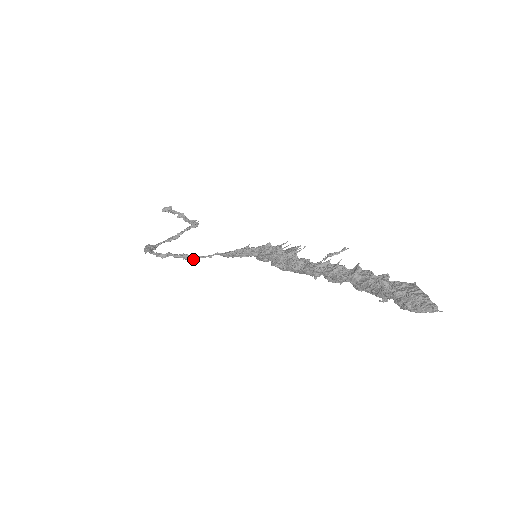
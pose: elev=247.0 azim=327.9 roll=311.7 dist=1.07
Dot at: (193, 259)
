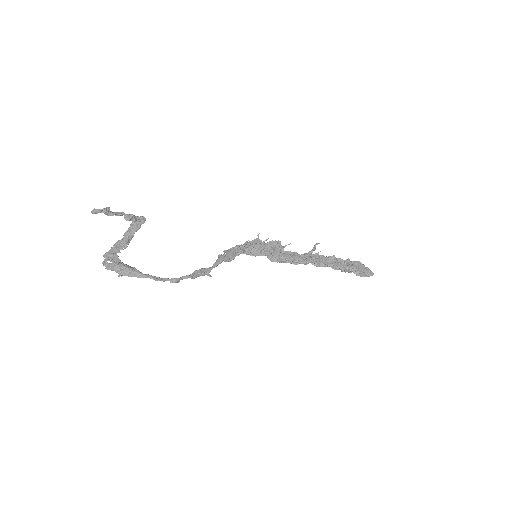
Dot at: (208, 273)
